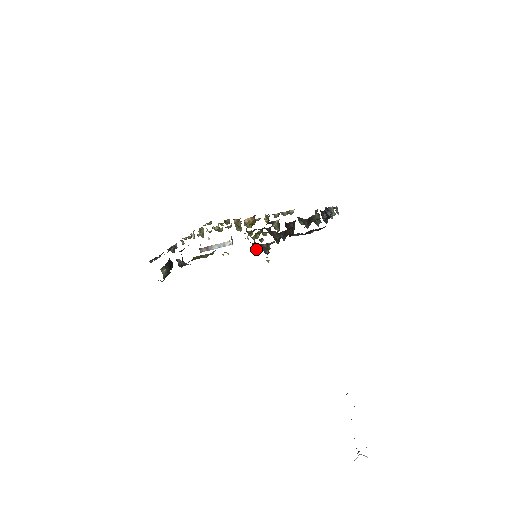
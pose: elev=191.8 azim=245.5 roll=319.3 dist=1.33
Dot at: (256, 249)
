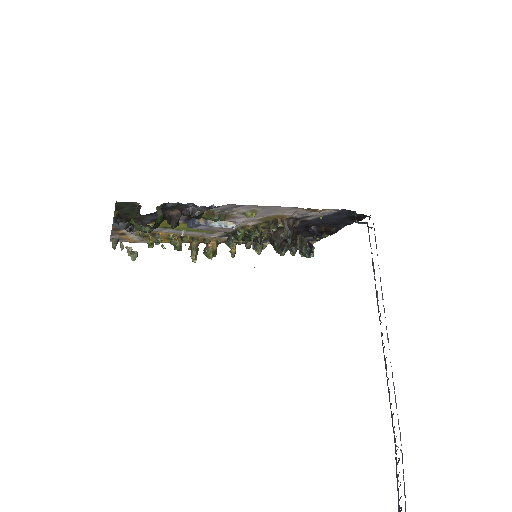
Dot at: (282, 224)
